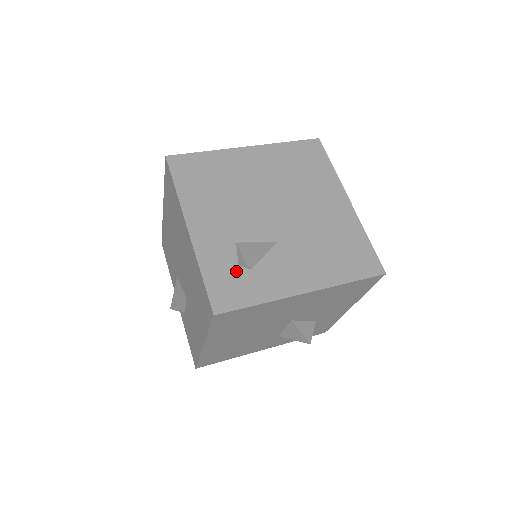
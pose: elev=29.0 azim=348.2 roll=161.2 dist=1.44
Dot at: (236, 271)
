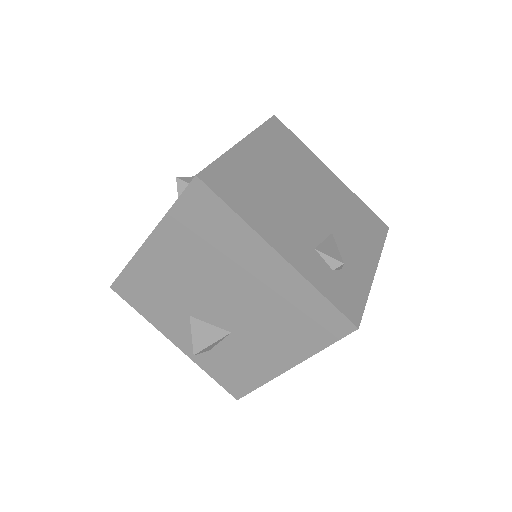
Dot at: (336, 277)
